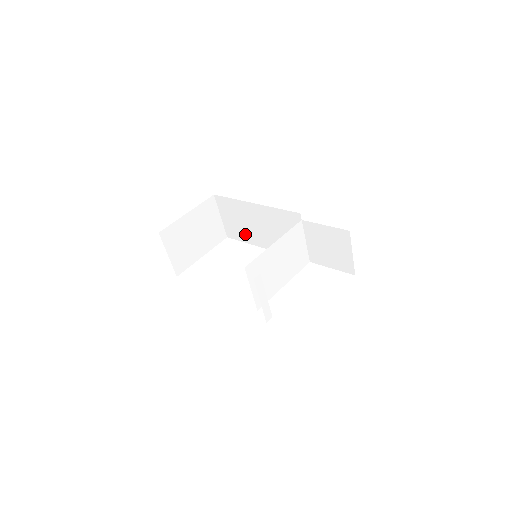
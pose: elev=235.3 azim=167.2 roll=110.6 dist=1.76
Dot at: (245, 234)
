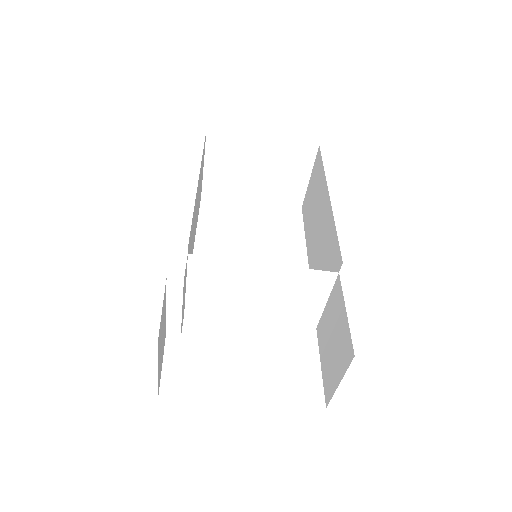
Dot at: (309, 222)
